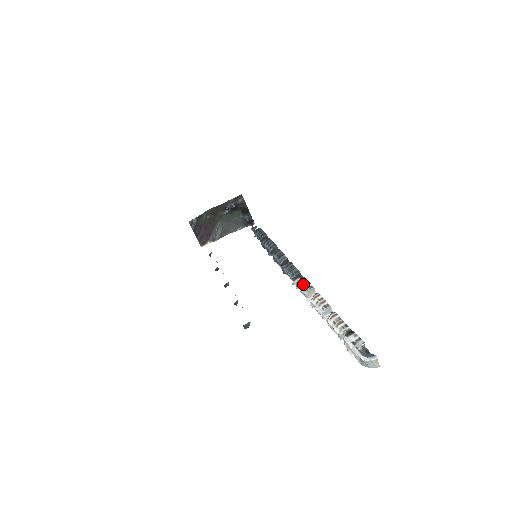
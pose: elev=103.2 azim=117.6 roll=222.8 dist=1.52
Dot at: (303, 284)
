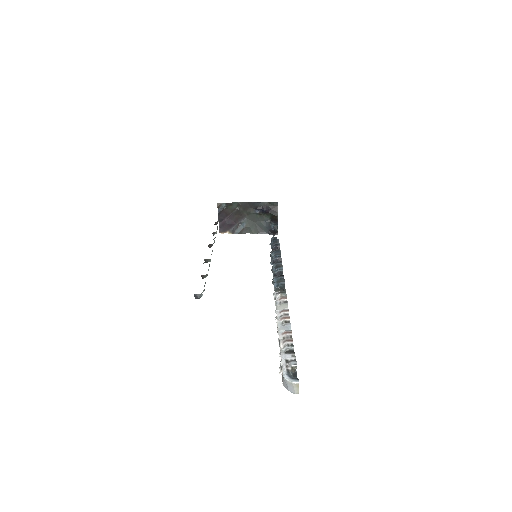
Dot at: (280, 296)
